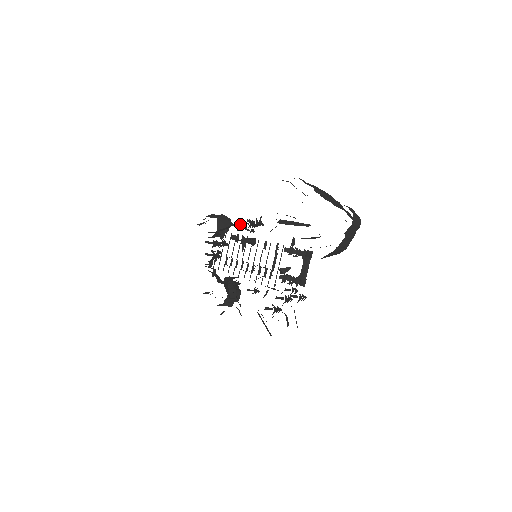
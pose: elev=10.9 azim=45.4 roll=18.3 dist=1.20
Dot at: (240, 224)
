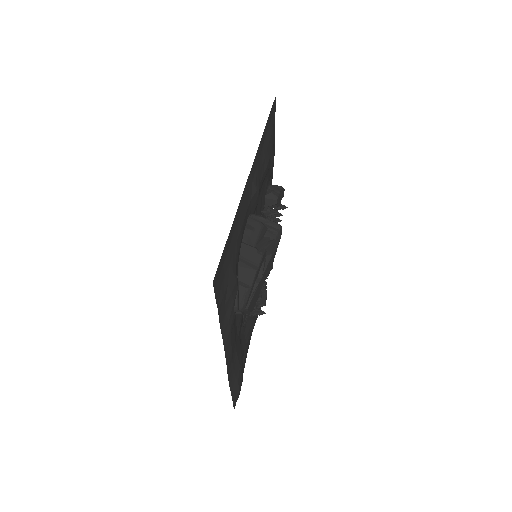
Dot at: (269, 213)
